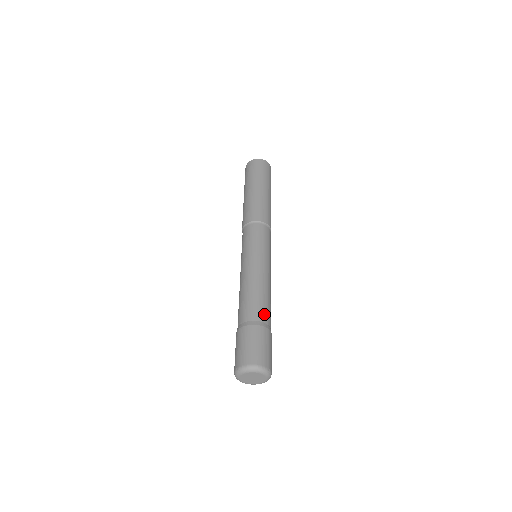
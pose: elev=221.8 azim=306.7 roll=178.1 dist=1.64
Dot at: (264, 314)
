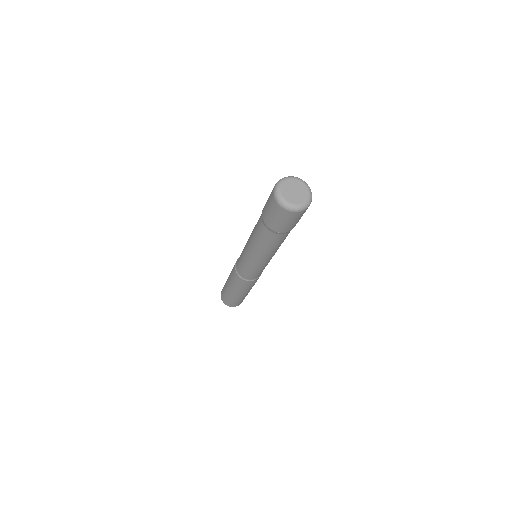
Dot at: occluded
